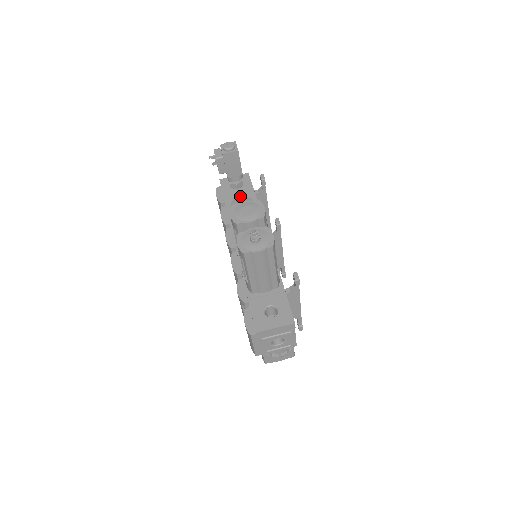
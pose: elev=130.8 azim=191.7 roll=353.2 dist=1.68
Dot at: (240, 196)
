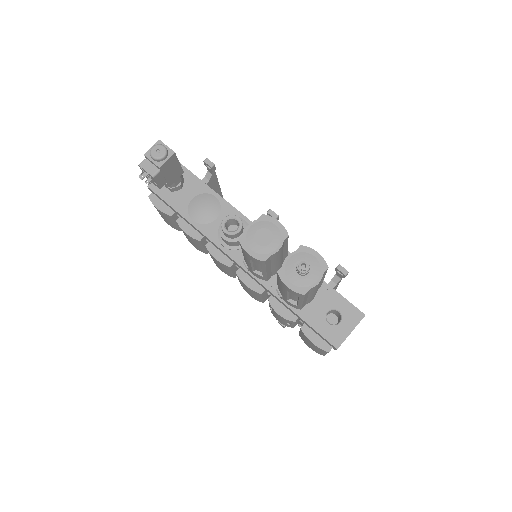
Dot at: (191, 197)
